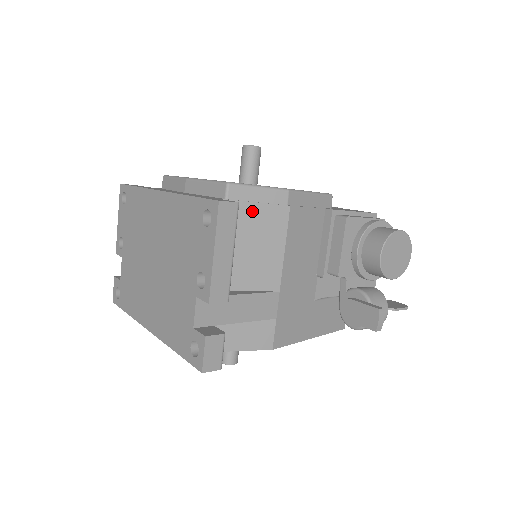
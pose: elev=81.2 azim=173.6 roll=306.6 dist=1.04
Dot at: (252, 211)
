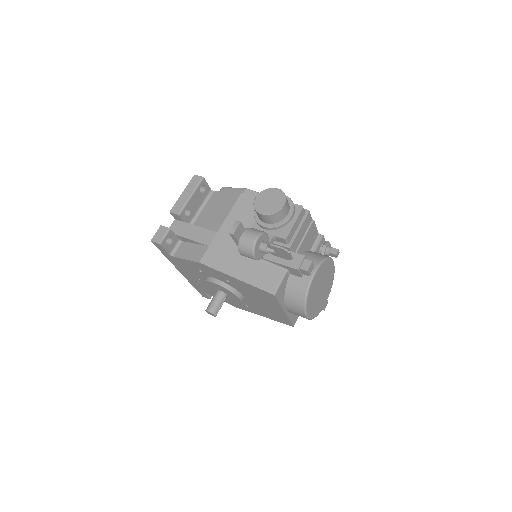
Dot at: (224, 196)
